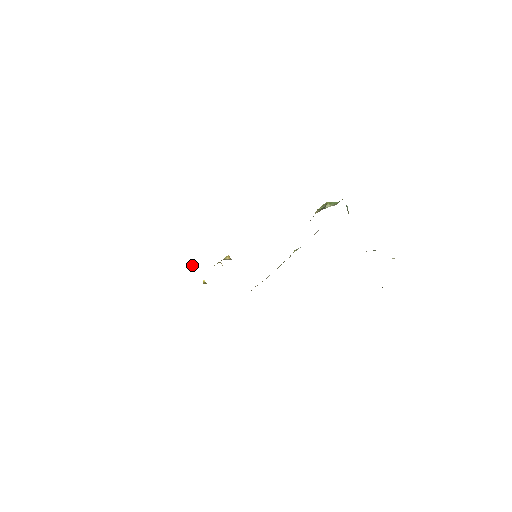
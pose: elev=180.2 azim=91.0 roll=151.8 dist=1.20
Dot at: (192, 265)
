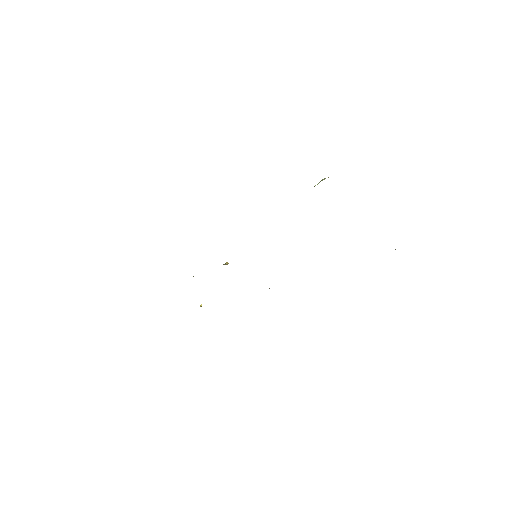
Dot at: occluded
